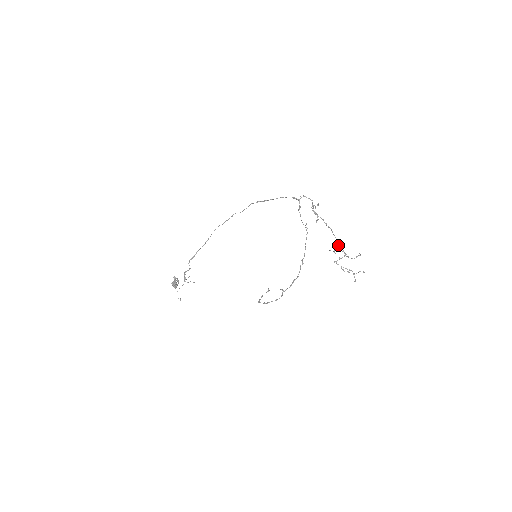
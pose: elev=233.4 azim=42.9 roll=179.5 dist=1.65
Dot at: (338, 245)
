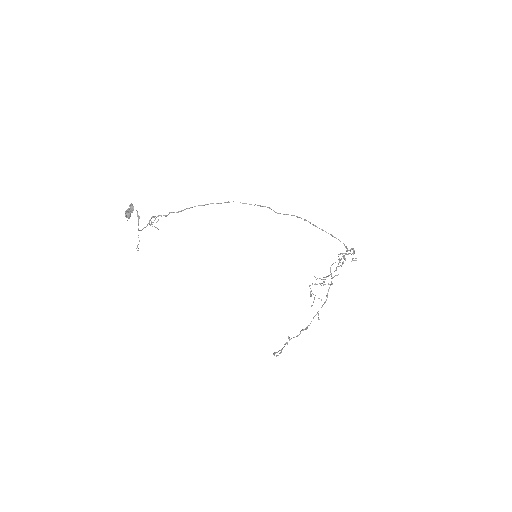
Dot at: occluded
